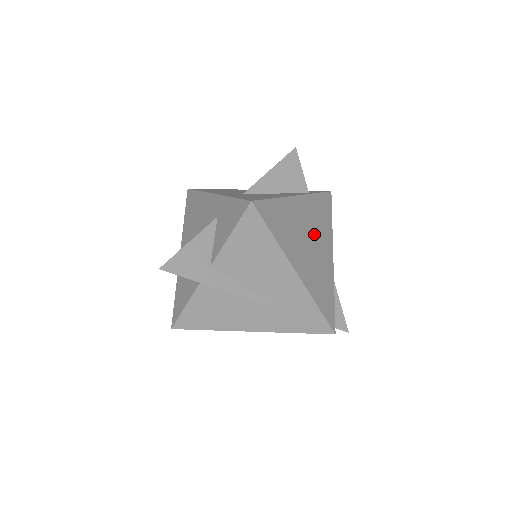
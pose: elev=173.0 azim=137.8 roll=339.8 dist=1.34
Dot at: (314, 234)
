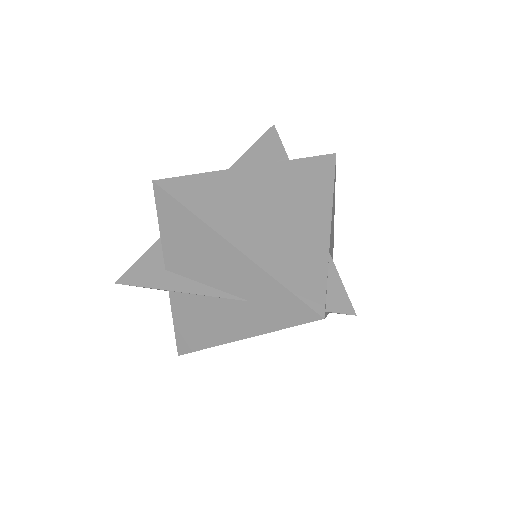
Dot at: (284, 202)
